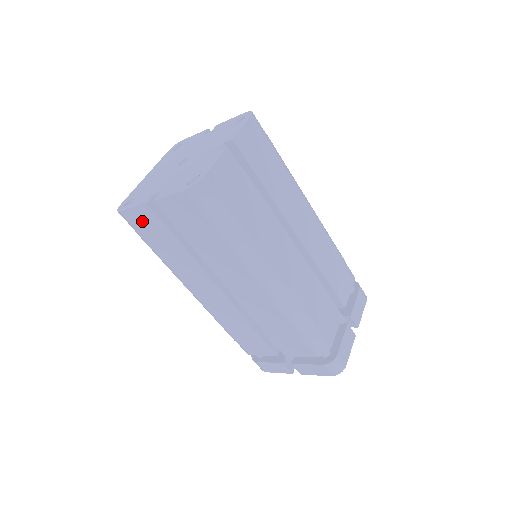
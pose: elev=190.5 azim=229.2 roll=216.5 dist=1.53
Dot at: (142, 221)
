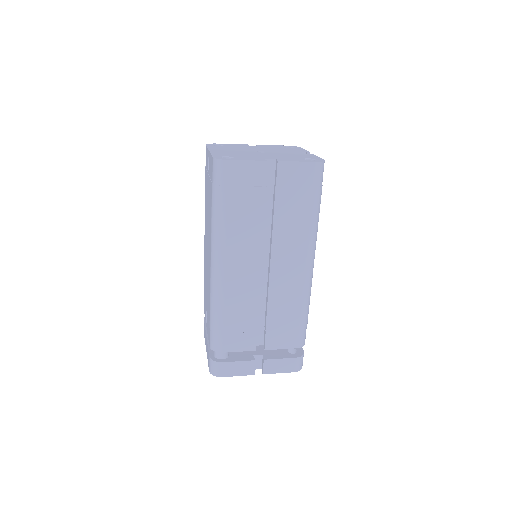
Dot at: (244, 176)
